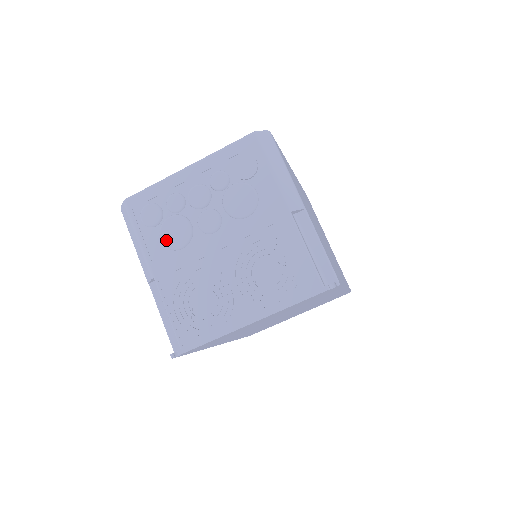
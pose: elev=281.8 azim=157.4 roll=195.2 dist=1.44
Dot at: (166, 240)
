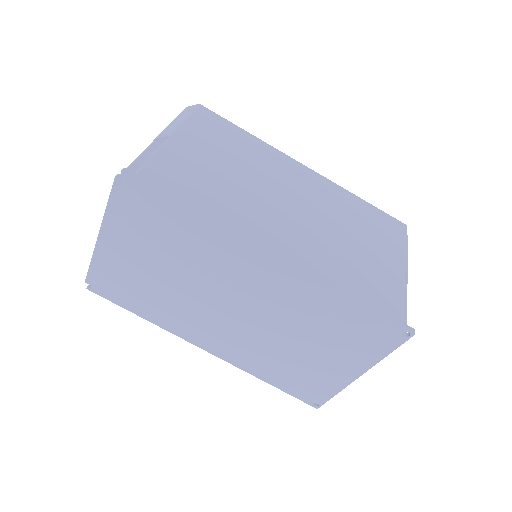
Dot at: occluded
